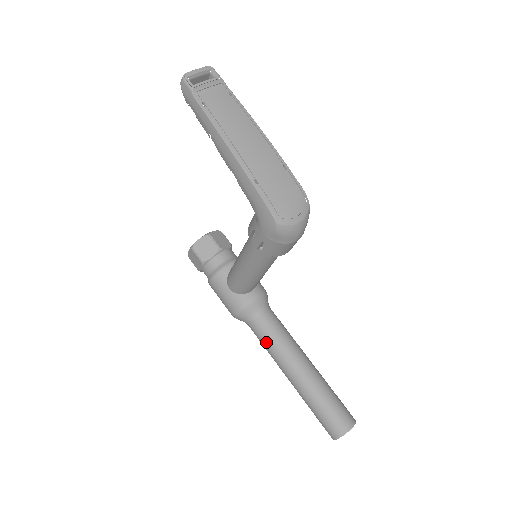
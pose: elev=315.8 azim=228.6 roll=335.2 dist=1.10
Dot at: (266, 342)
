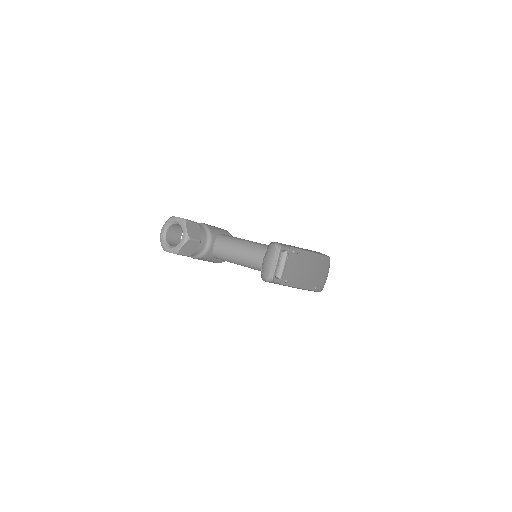
Dot at: occluded
